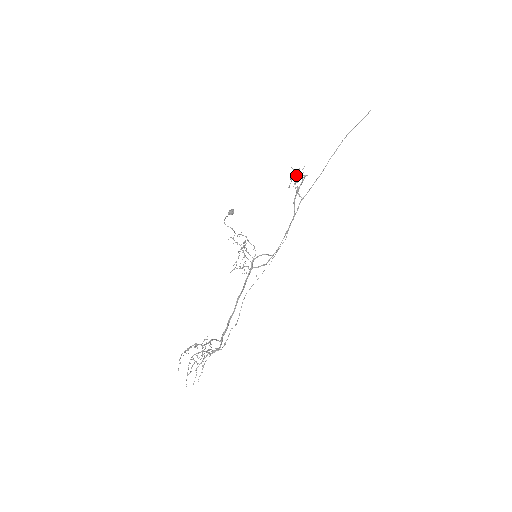
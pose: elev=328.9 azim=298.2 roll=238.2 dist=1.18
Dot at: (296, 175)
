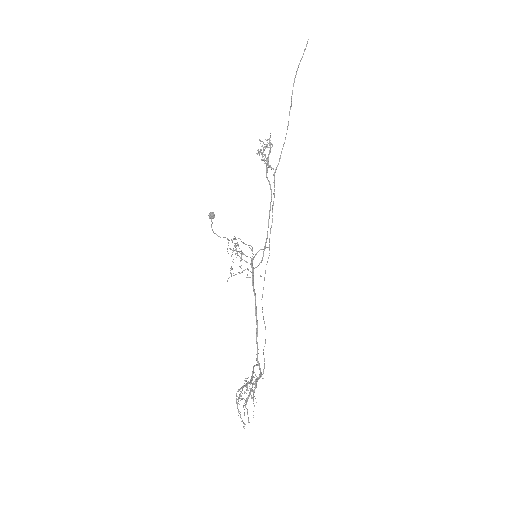
Dot at: (264, 146)
